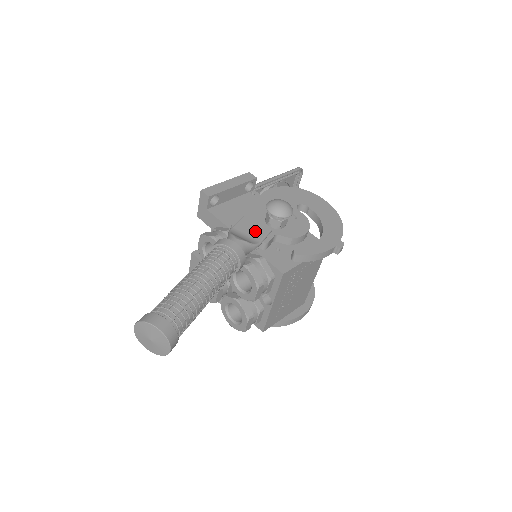
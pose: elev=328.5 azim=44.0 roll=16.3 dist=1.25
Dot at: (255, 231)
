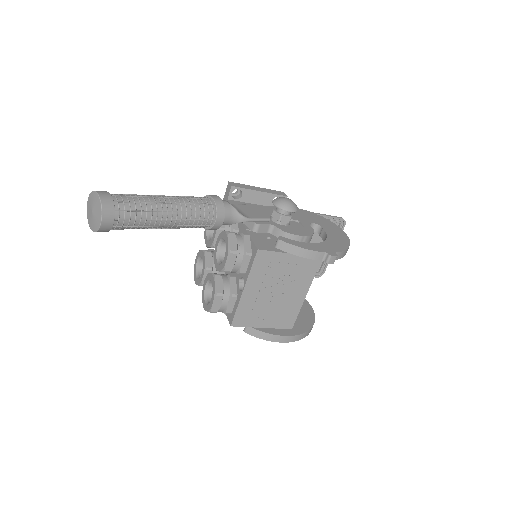
Dot at: (252, 213)
